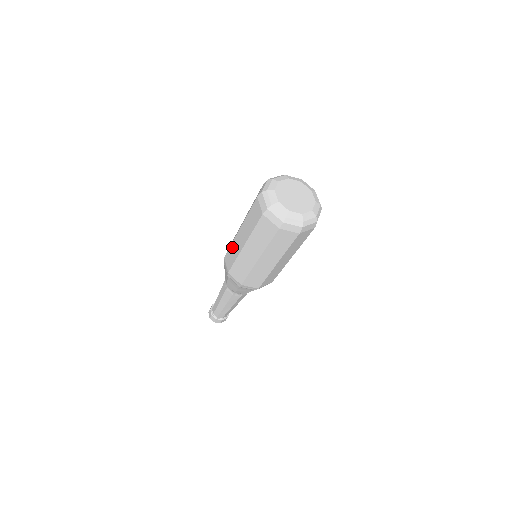
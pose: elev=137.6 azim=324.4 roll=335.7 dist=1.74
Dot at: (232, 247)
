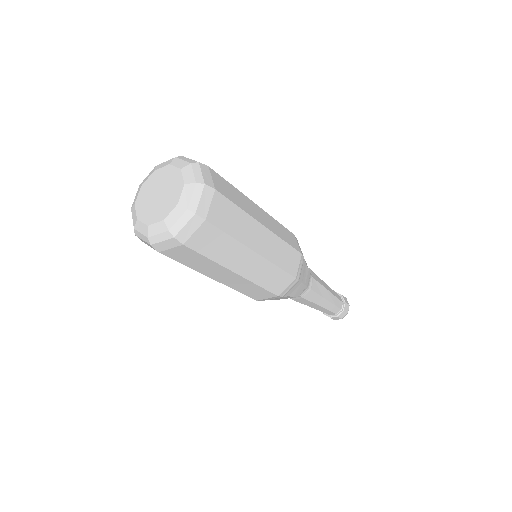
Dot at: occluded
